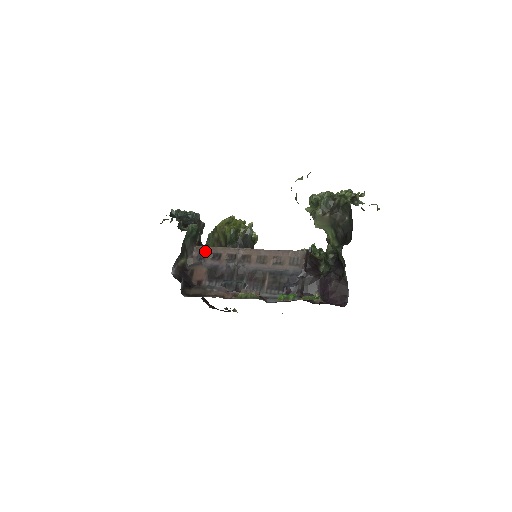
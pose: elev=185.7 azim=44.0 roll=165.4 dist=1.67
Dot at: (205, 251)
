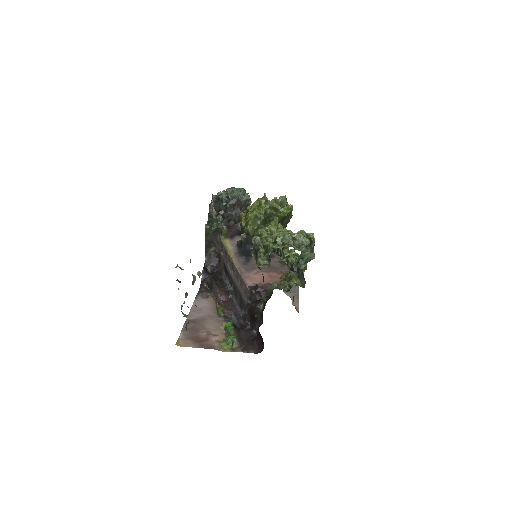
Dot at: (222, 245)
